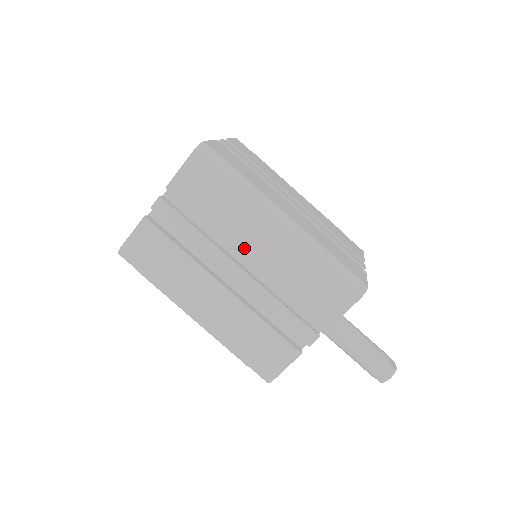
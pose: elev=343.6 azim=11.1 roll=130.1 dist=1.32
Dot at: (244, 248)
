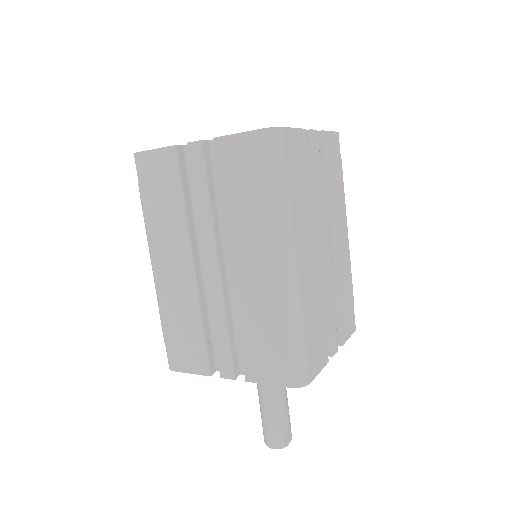
Dot at: (235, 254)
